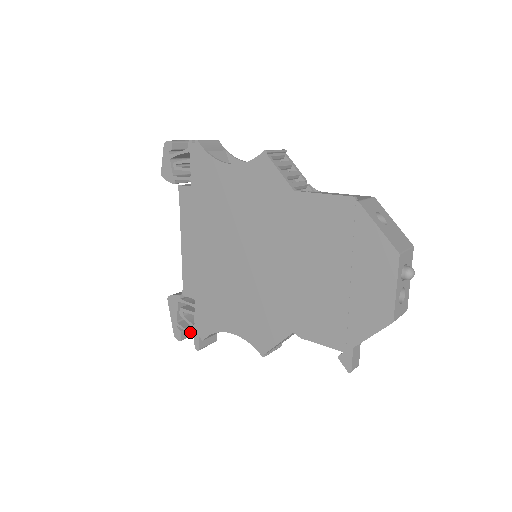
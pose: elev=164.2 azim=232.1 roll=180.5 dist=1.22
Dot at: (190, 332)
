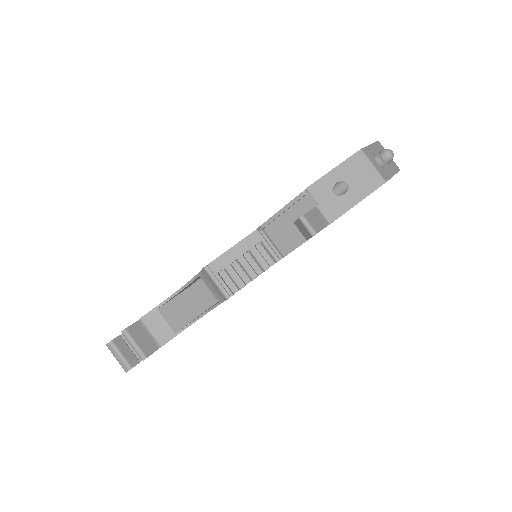
Dot at: occluded
